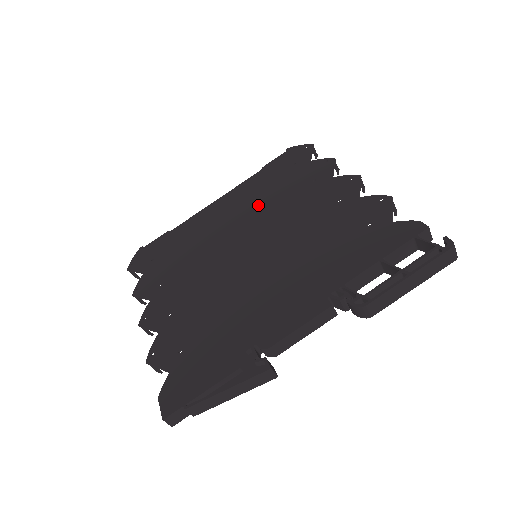
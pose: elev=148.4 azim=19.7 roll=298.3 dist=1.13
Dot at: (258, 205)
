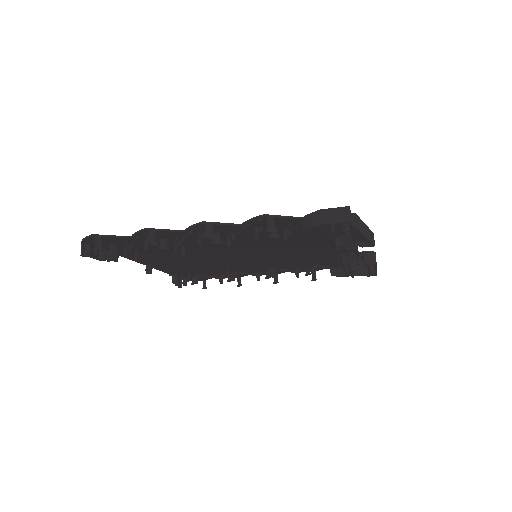
Dot at: occluded
